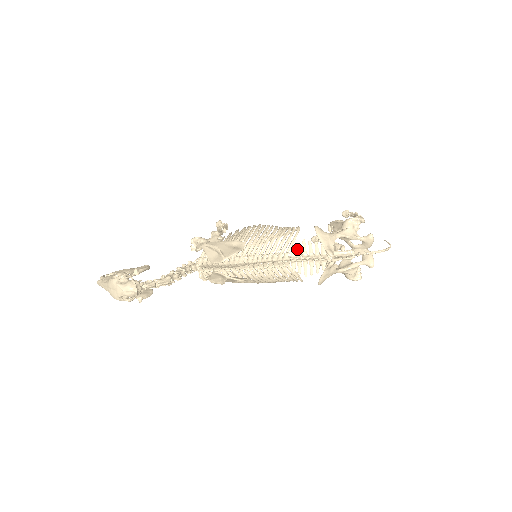
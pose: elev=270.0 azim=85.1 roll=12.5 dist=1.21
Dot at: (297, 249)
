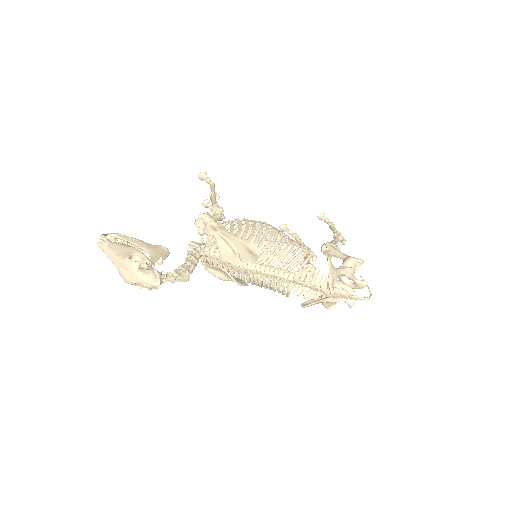
Dot at: (304, 273)
